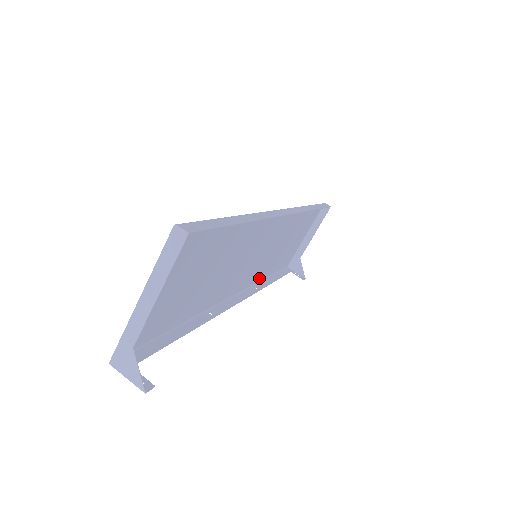
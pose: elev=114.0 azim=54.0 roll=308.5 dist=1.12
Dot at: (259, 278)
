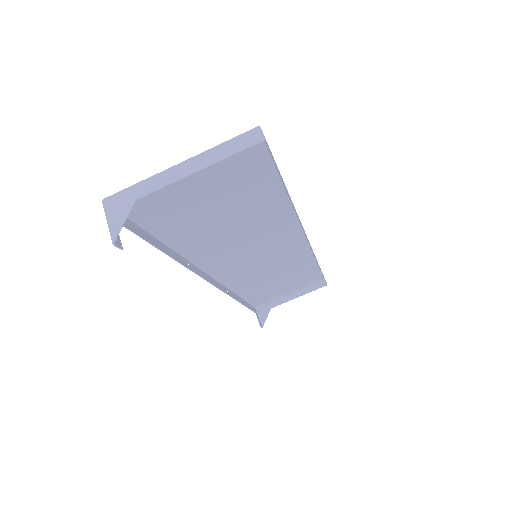
Dot at: (235, 287)
